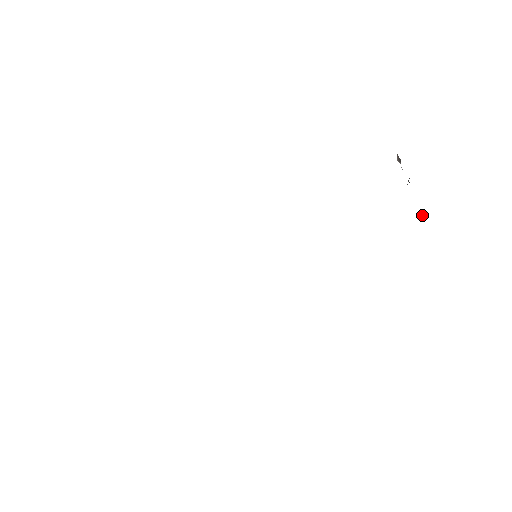
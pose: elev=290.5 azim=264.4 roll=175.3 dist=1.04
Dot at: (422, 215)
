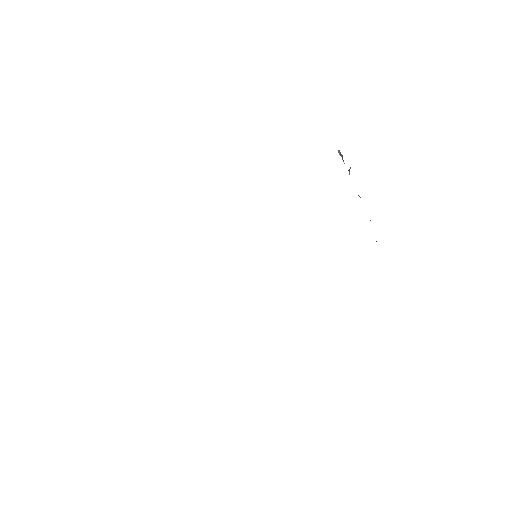
Dot at: (360, 197)
